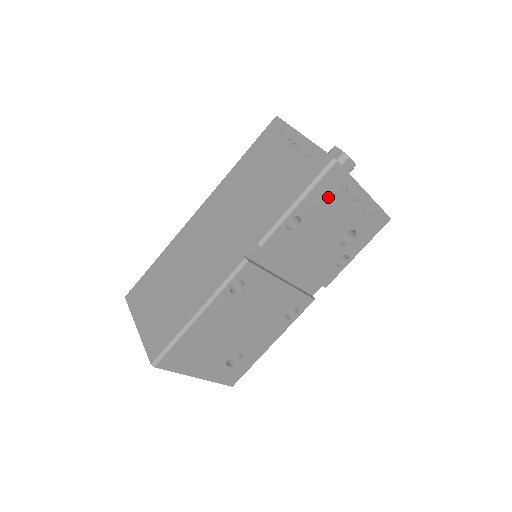
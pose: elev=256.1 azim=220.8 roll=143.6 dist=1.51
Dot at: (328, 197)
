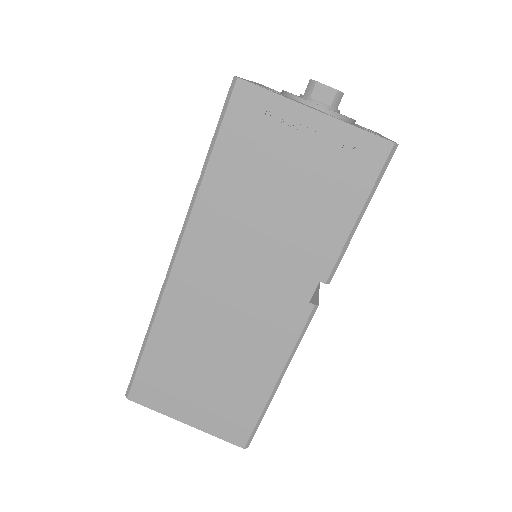
Dot at: occluded
